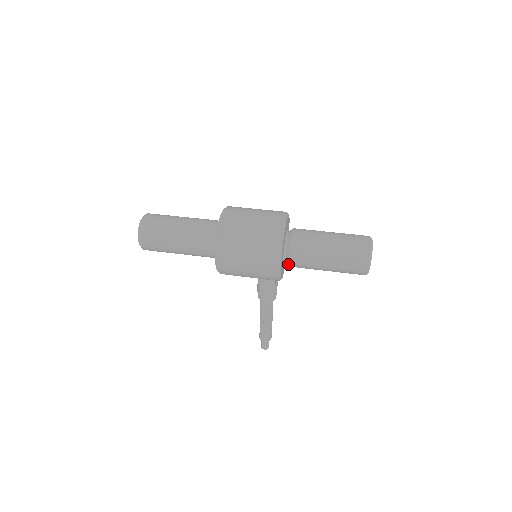
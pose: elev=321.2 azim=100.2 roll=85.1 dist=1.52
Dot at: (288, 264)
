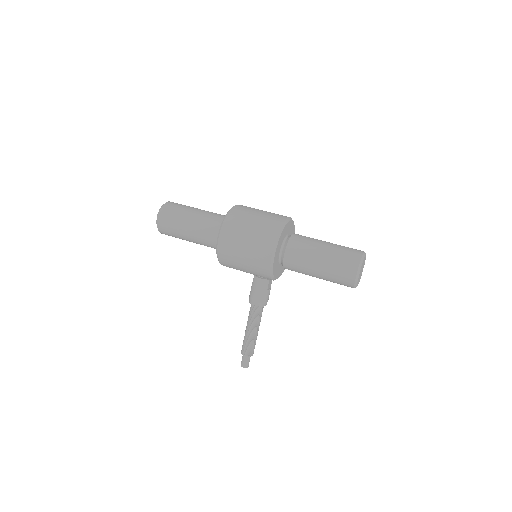
Dot at: (283, 261)
